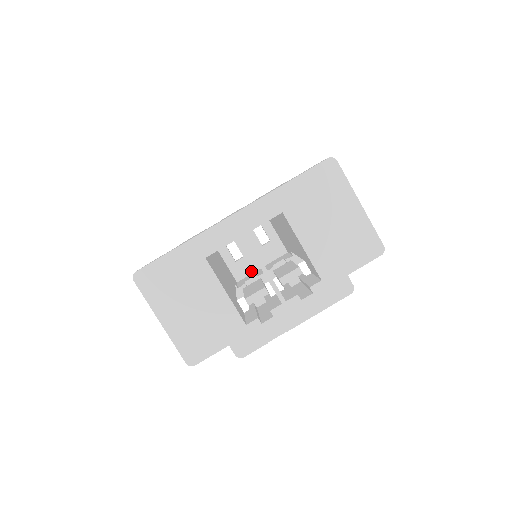
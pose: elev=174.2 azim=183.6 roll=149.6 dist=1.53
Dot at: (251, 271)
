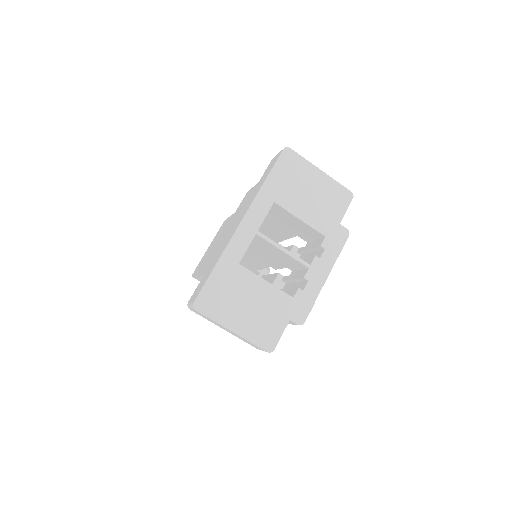
Dot at: occluded
